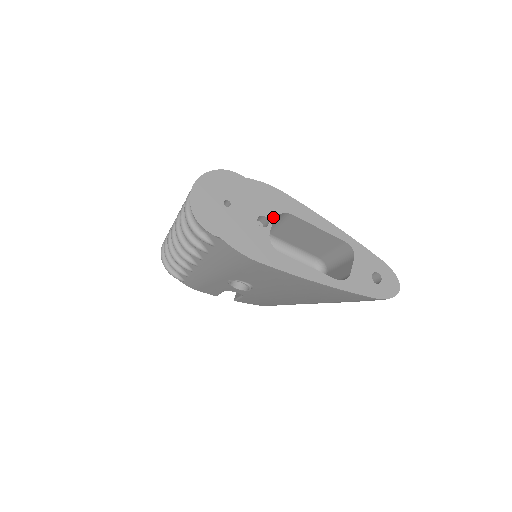
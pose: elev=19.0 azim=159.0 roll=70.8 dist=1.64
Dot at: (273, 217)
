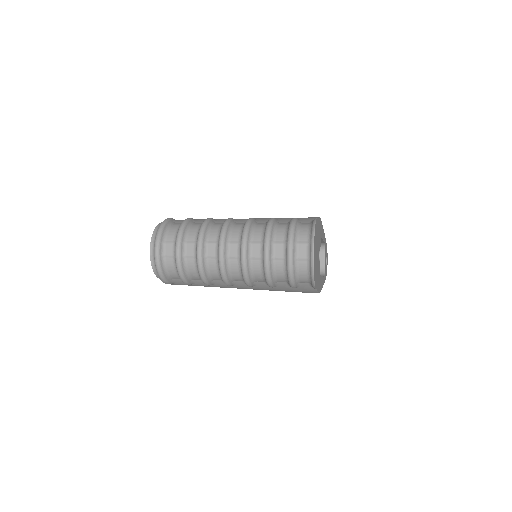
Dot at: occluded
